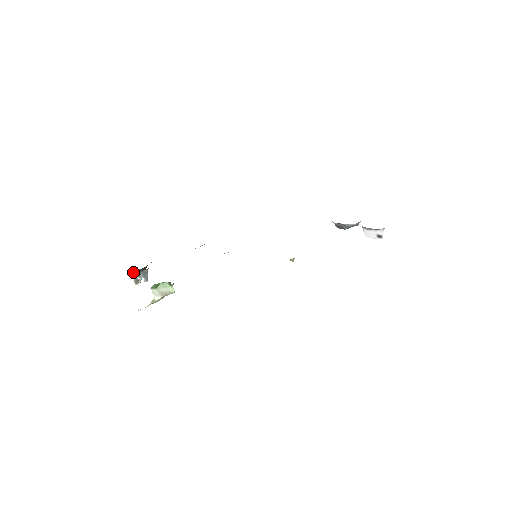
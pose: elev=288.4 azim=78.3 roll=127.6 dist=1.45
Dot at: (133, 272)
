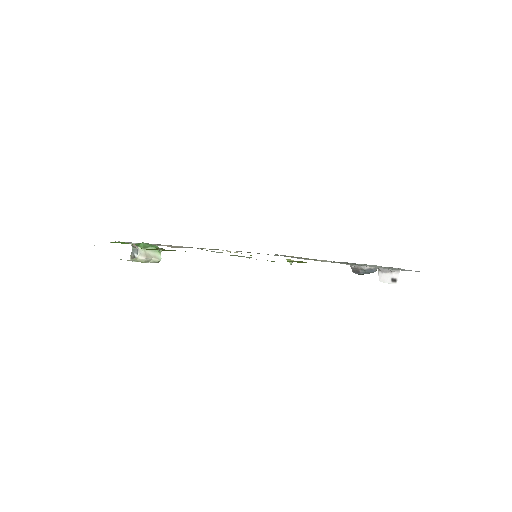
Dot at: (133, 247)
